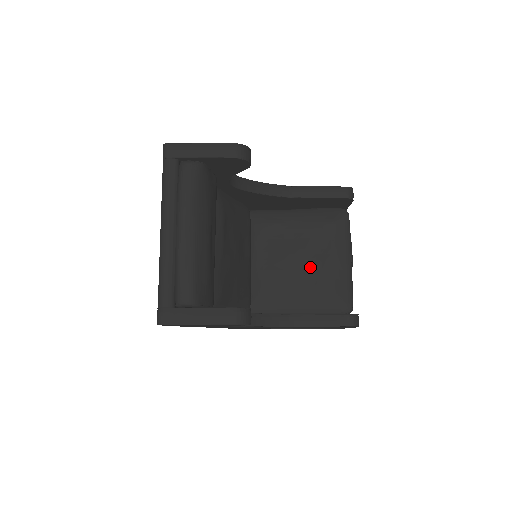
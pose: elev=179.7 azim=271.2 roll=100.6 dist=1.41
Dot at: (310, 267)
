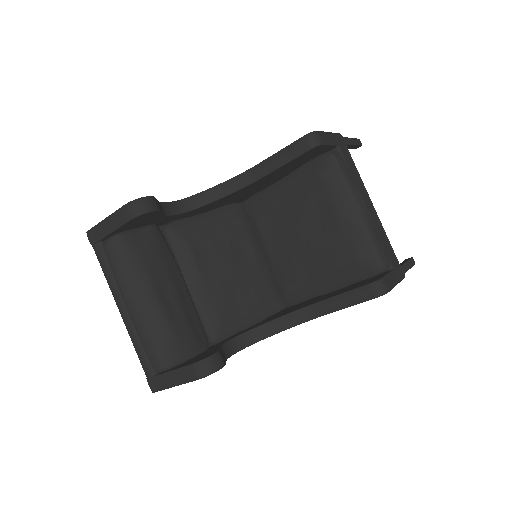
Dot at: (318, 238)
